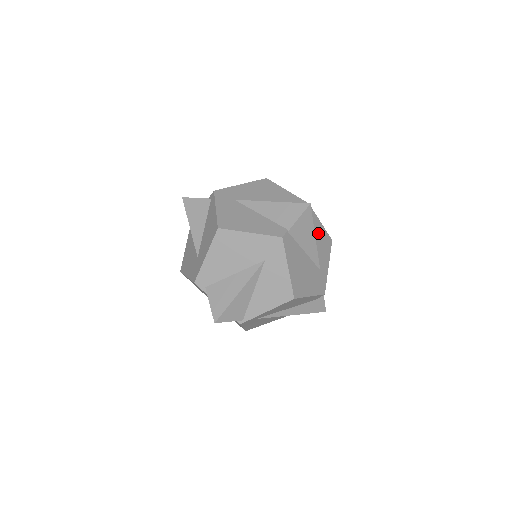
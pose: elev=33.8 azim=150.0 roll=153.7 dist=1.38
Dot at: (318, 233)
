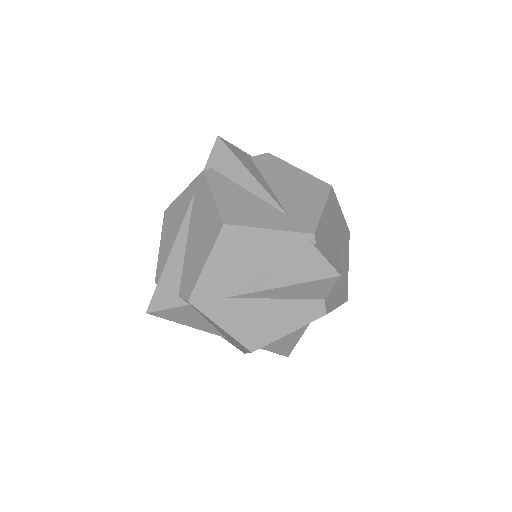
Dot at: (327, 221)
